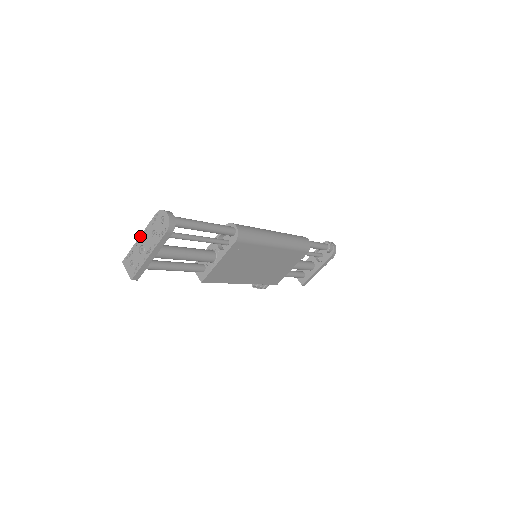
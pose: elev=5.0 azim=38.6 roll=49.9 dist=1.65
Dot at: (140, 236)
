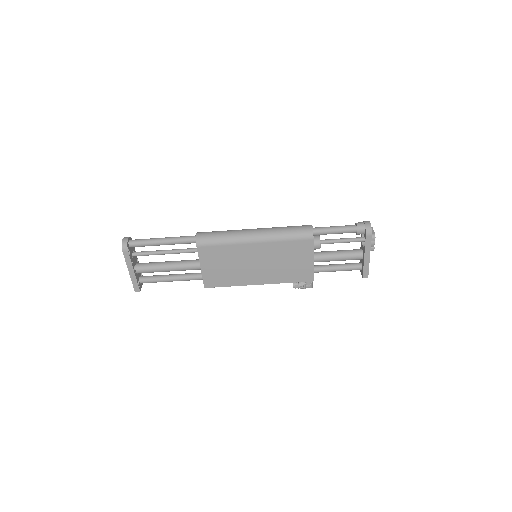
Dot at: occluded
